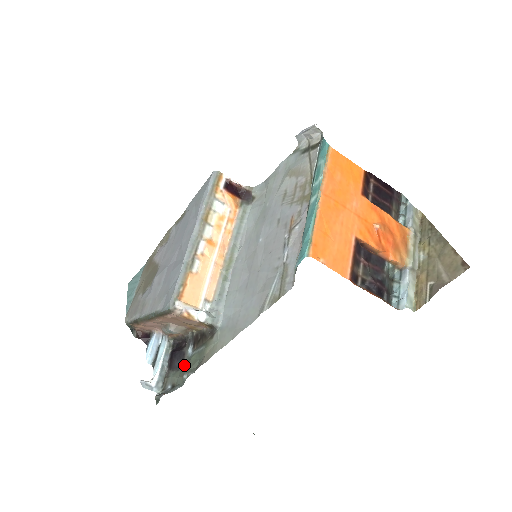
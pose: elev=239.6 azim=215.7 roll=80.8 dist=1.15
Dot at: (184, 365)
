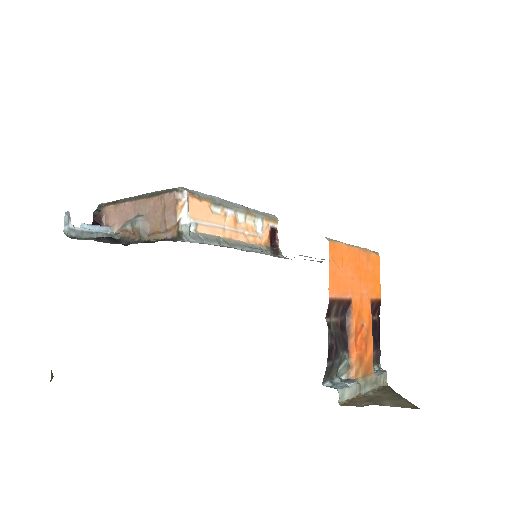
Dot at: occluded
